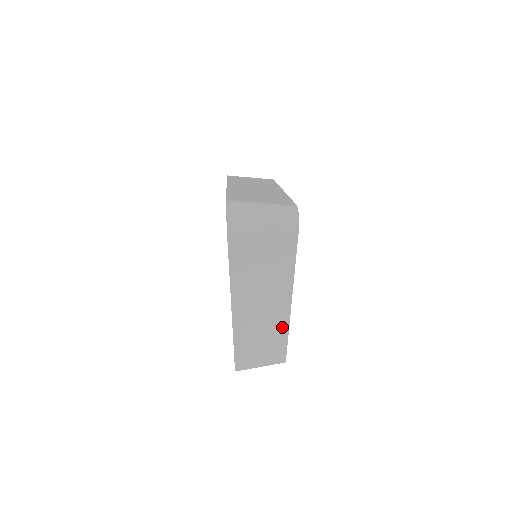
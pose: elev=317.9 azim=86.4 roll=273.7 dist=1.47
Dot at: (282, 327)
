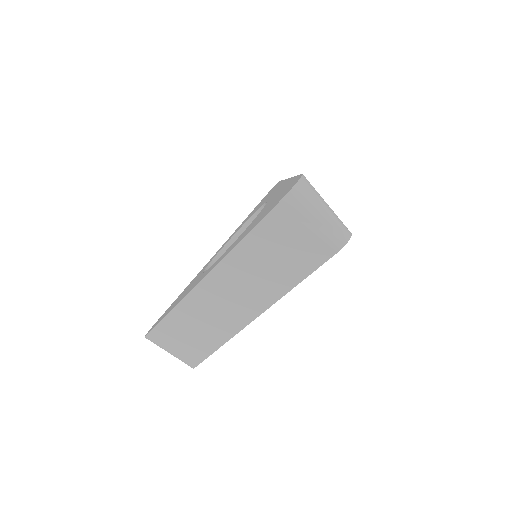
Dot at: occluded
